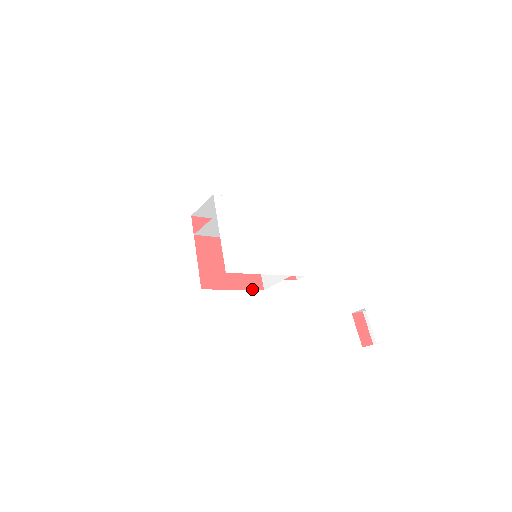
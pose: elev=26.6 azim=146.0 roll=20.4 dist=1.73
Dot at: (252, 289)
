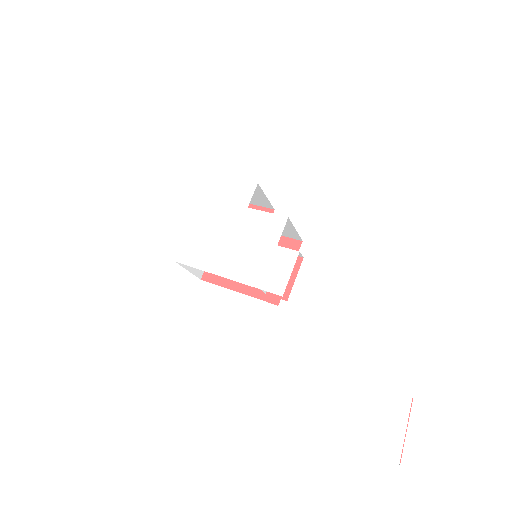
Dot at: (262, 299)
